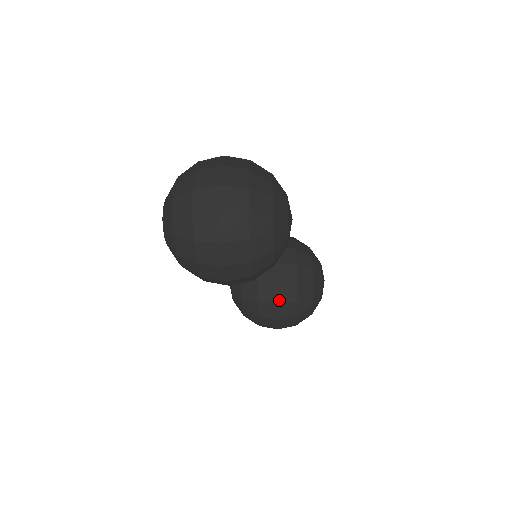
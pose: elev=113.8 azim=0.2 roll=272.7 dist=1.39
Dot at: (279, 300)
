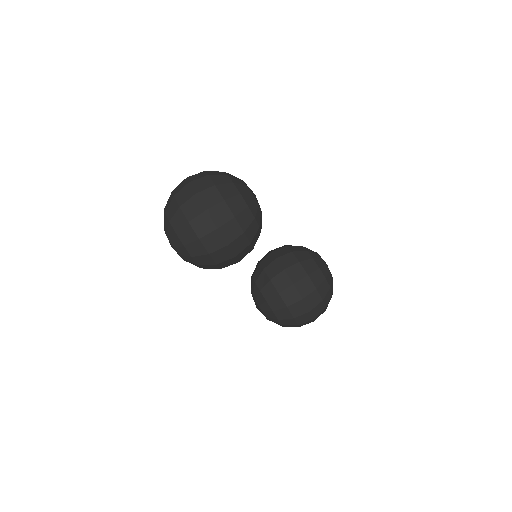
Dot at: (293, 281)
